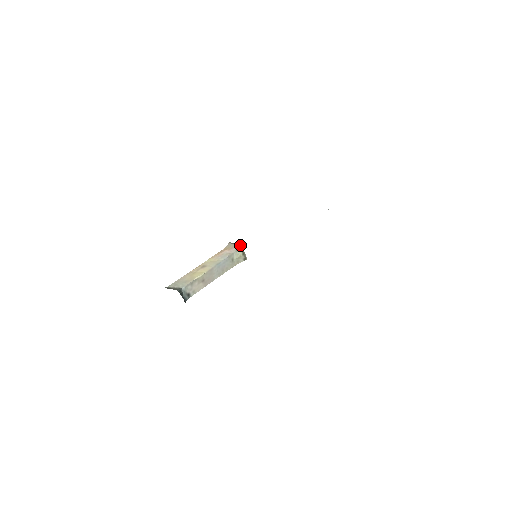
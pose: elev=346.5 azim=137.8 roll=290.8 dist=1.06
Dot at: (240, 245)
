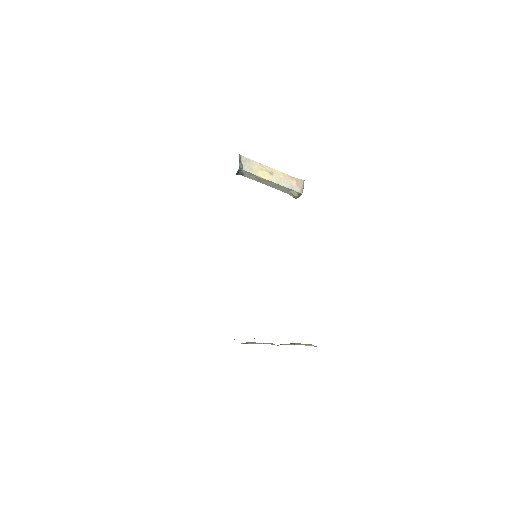
Dot at: occluded
